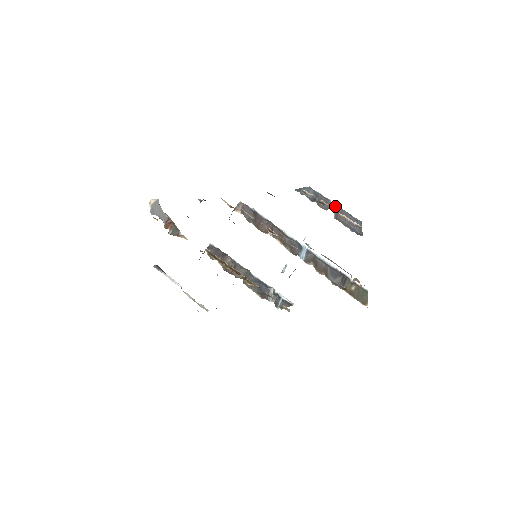
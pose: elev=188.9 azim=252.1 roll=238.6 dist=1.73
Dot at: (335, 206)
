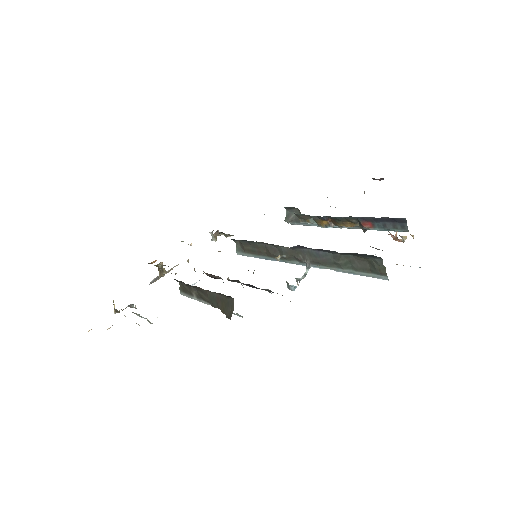
Dot at: occluded
